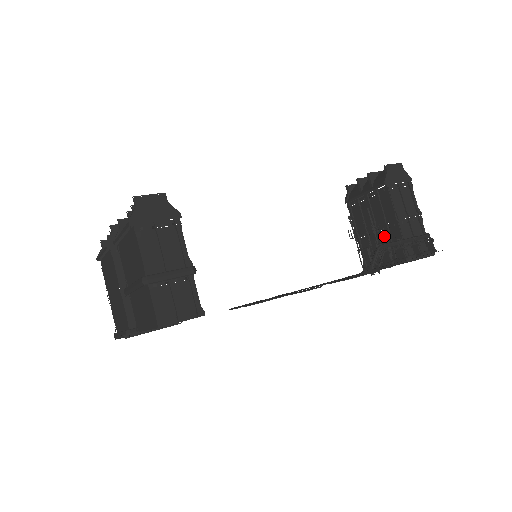
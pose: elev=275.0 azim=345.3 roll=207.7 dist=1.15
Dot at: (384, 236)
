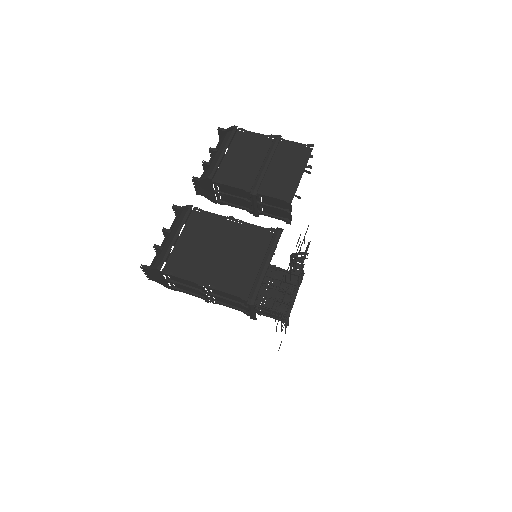
Dot at: (277, 284)
